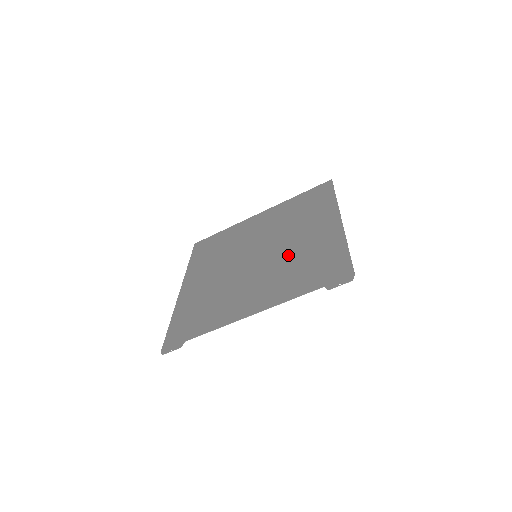
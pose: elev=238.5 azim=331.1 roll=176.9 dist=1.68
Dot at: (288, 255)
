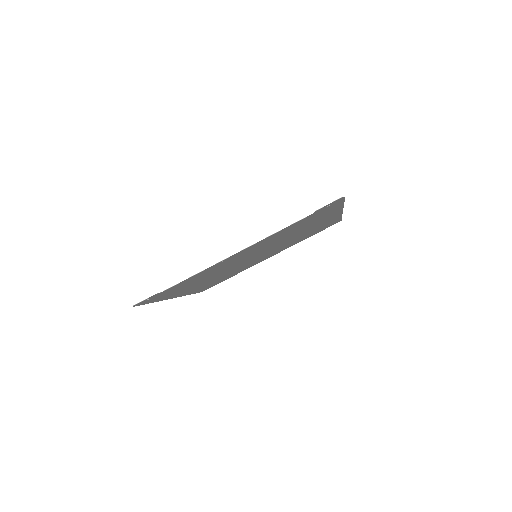
Dot at: (286, 237)
